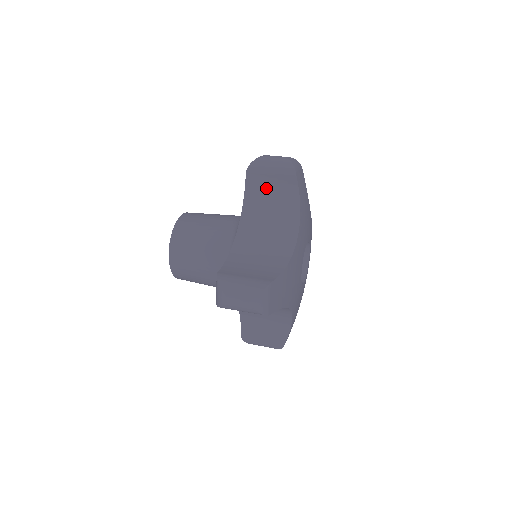
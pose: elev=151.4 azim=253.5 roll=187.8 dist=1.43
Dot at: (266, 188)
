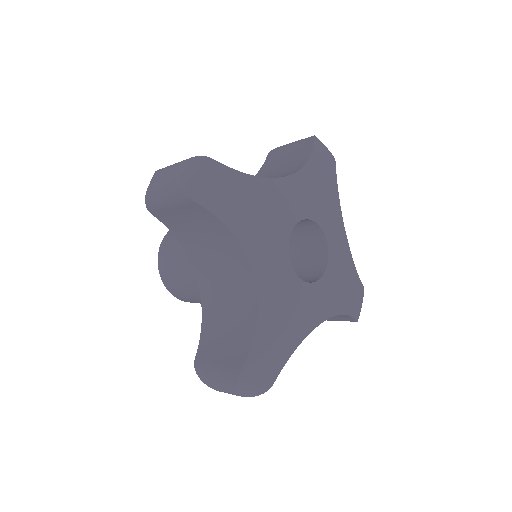
Dot at: (281, 160)
